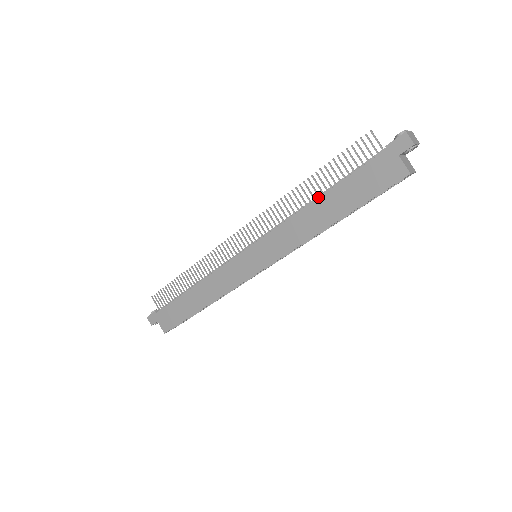
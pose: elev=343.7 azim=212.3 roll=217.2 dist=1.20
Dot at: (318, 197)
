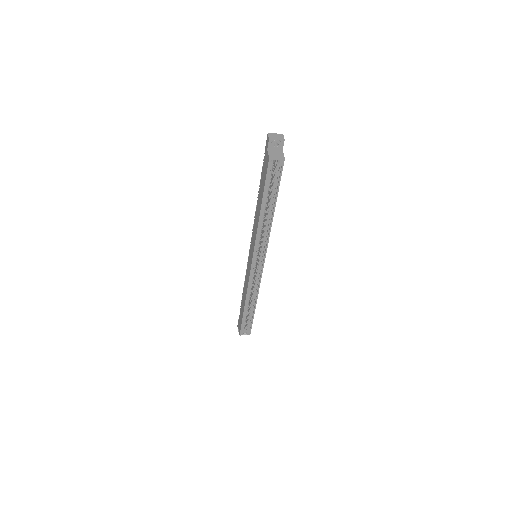
Dot at: (258, 197)
